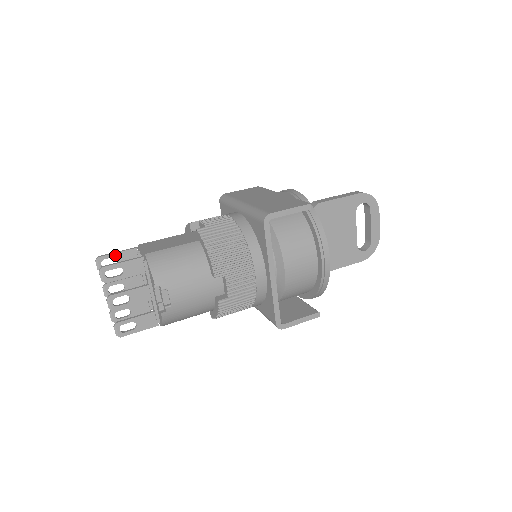
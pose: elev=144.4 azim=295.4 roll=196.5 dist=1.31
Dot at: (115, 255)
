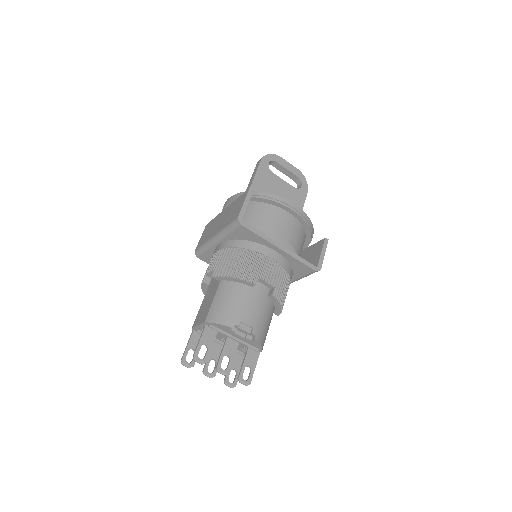
Dot at: (188, 348)
